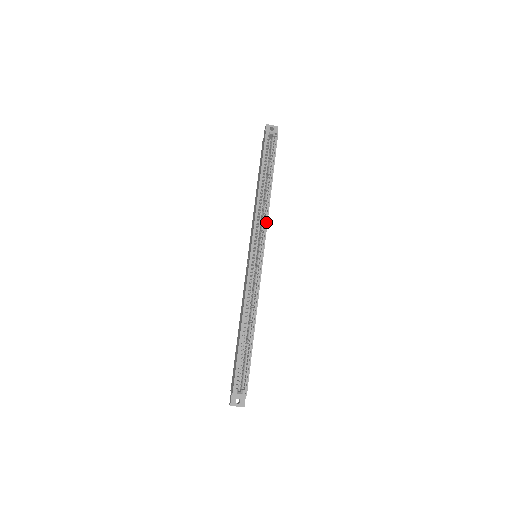
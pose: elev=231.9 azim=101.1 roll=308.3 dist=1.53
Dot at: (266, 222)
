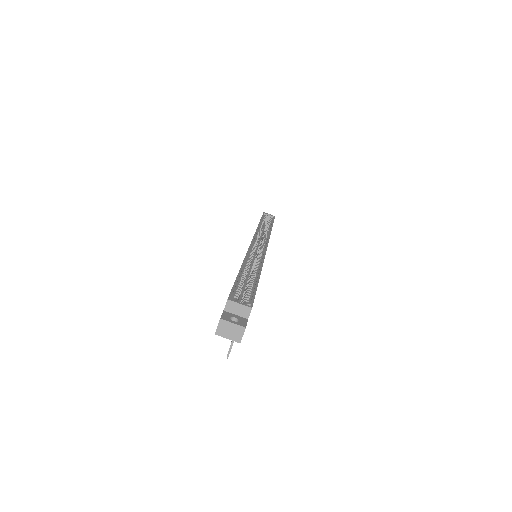
Dot at: (268, 236)
